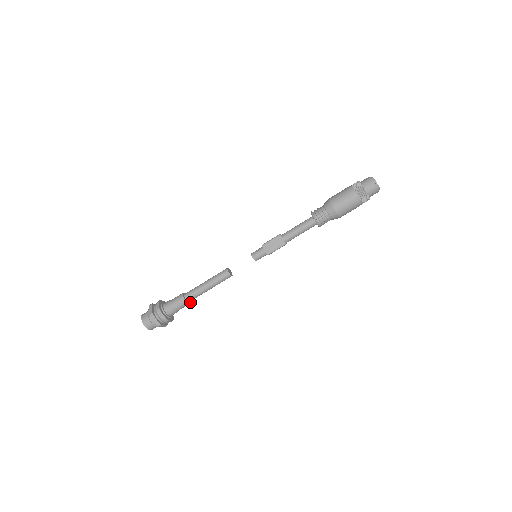
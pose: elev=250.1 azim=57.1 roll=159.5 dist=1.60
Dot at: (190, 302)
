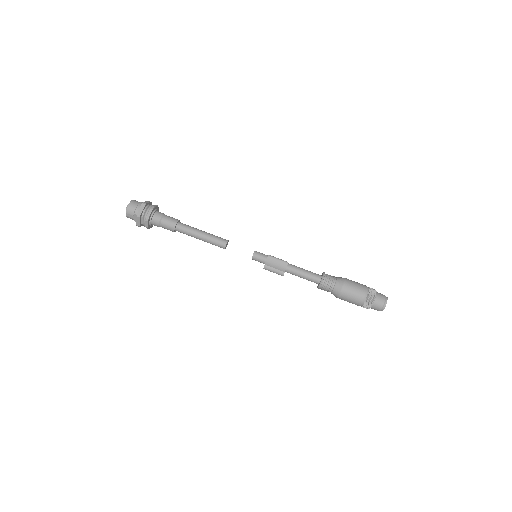
Dot at: (175, 229)
